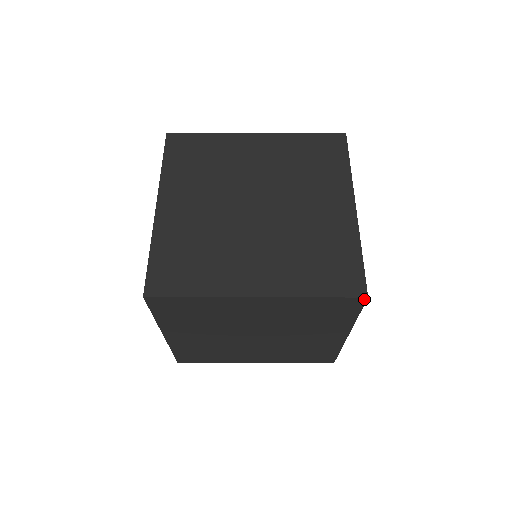
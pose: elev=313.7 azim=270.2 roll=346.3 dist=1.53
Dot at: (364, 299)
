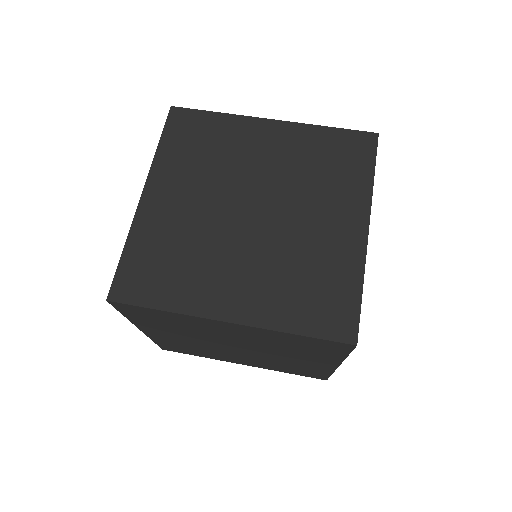
Dot at: (352, 345)
